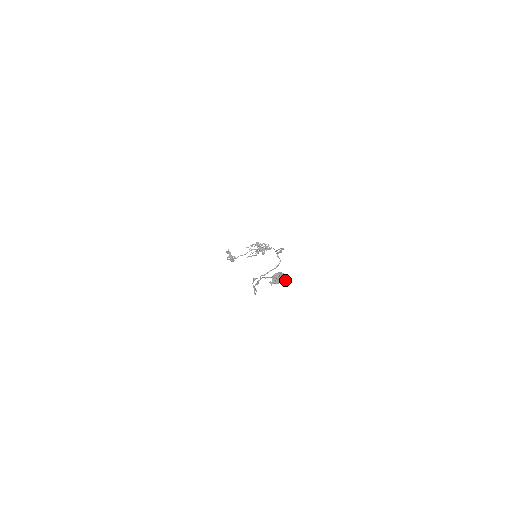
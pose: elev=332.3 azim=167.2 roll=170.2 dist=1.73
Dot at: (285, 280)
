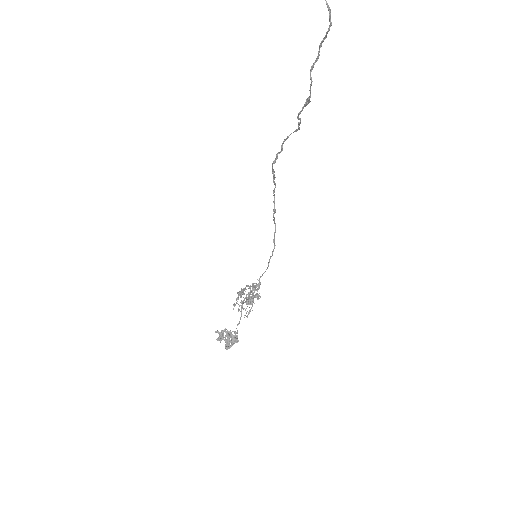
Dot at: out of frame
